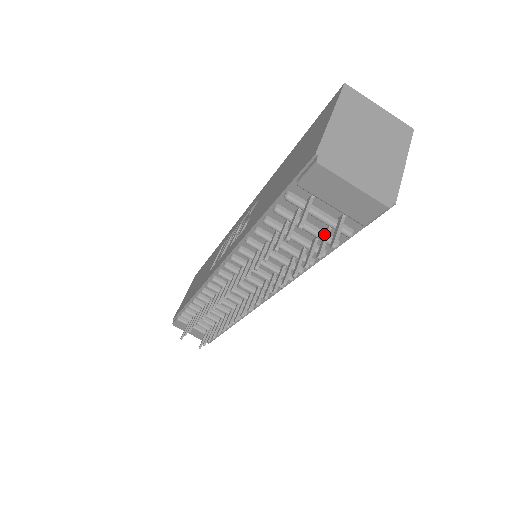
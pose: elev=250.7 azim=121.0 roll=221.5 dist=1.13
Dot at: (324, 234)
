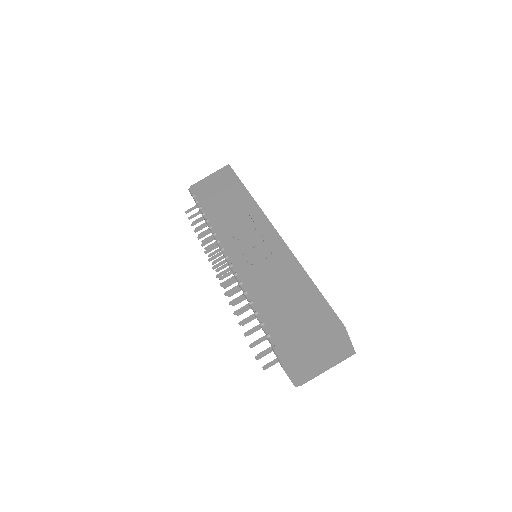
Dot at: occluded
